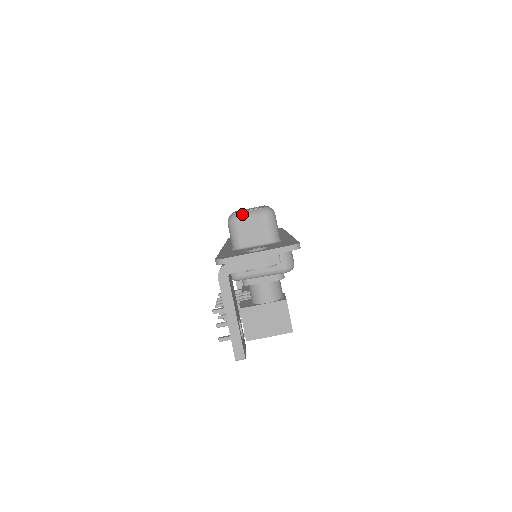
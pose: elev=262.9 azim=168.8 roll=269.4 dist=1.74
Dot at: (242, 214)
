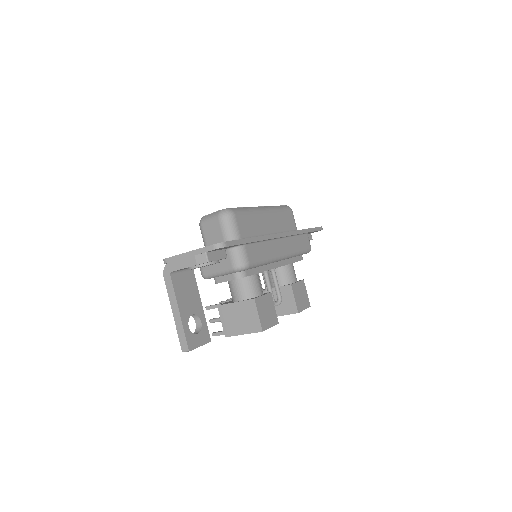
Dot at: (206, 217)
